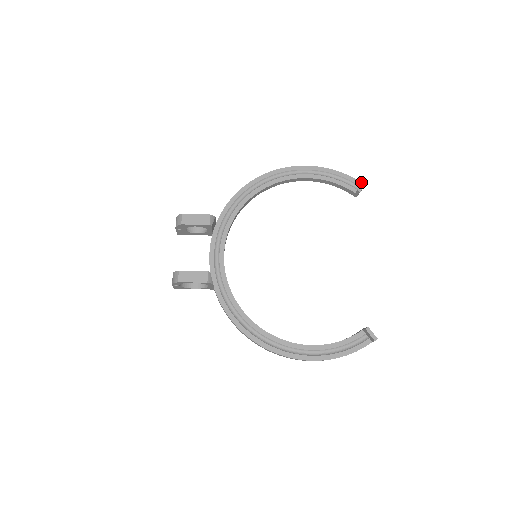
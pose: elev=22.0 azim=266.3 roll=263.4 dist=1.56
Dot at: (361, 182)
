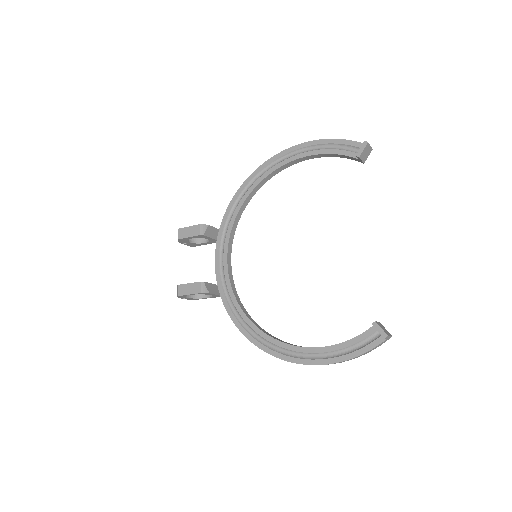
Dot at: occluded
